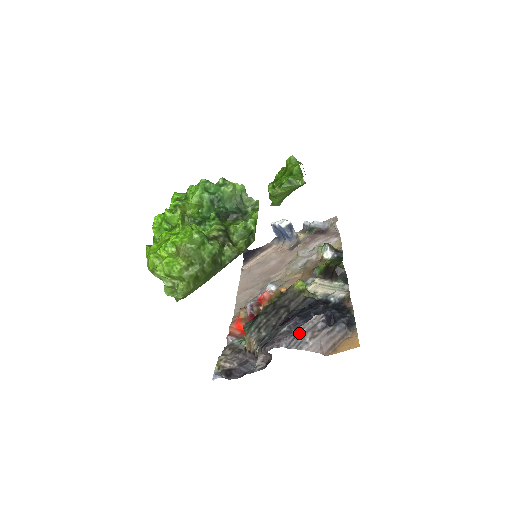
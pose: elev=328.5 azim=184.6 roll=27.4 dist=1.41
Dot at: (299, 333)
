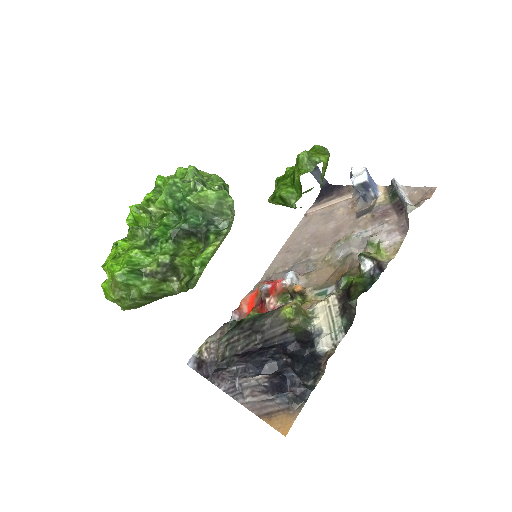
Dot at: (240, 384)
